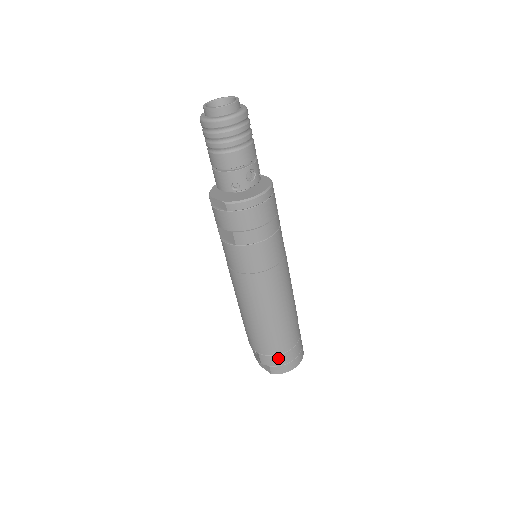
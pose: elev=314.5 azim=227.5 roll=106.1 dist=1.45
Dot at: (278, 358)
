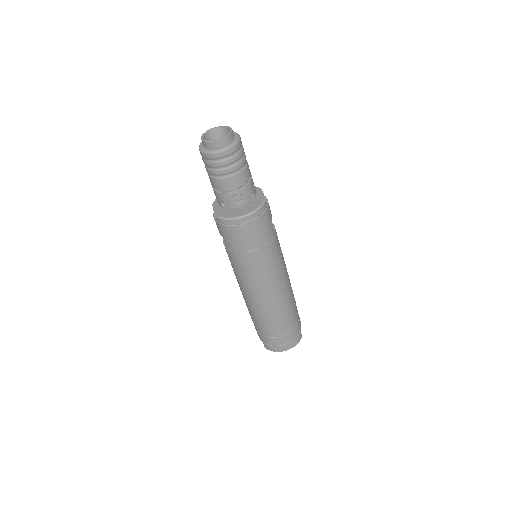
Dot at: (268, 339)
